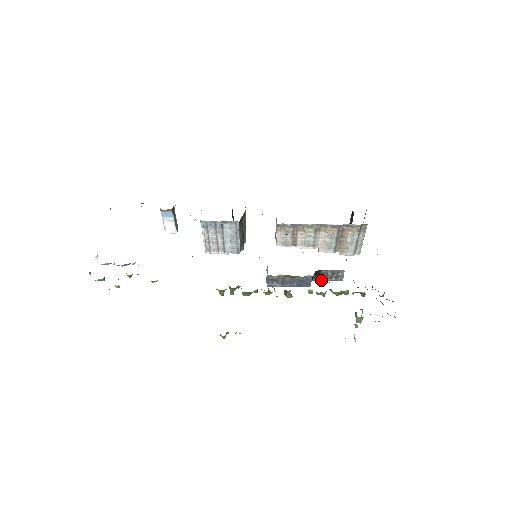
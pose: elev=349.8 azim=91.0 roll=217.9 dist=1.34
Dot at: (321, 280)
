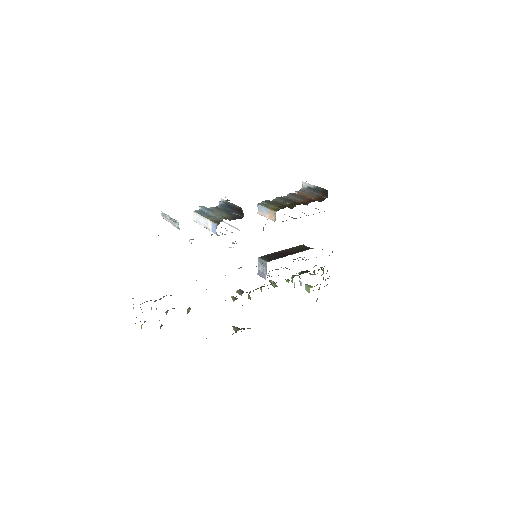
Dot at: occluded
